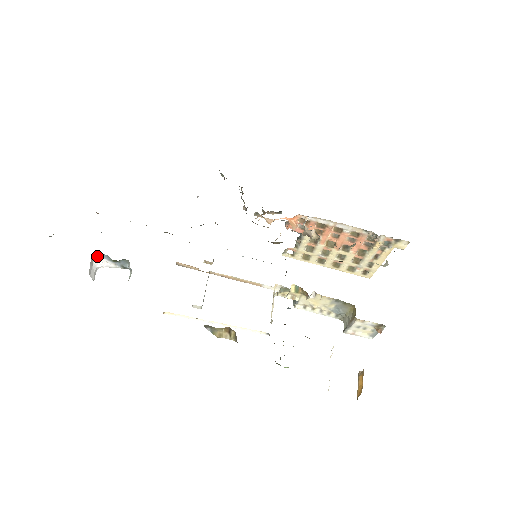
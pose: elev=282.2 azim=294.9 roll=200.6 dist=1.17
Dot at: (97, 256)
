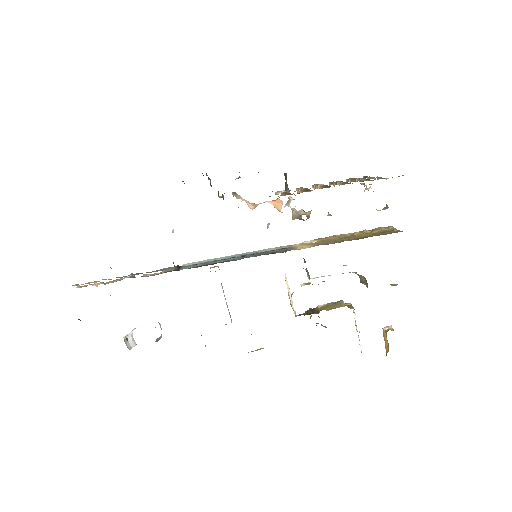
Dot at: occluded
